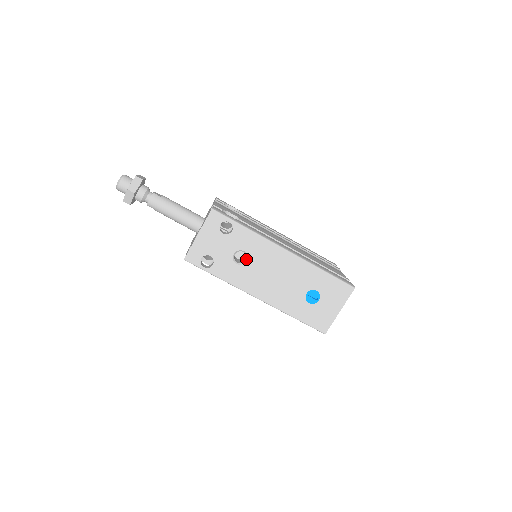
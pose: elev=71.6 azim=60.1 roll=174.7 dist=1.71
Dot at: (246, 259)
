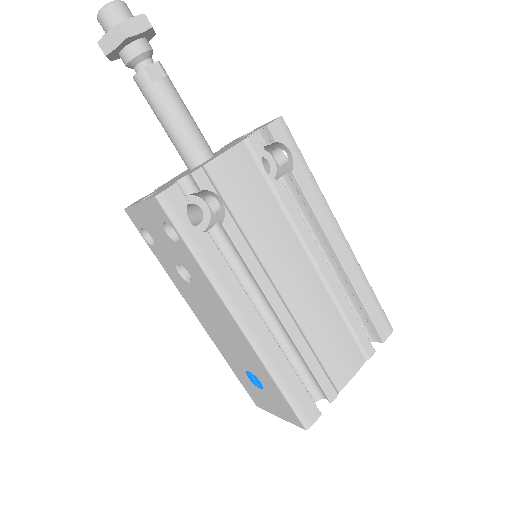
Dot at: (191, 279)
